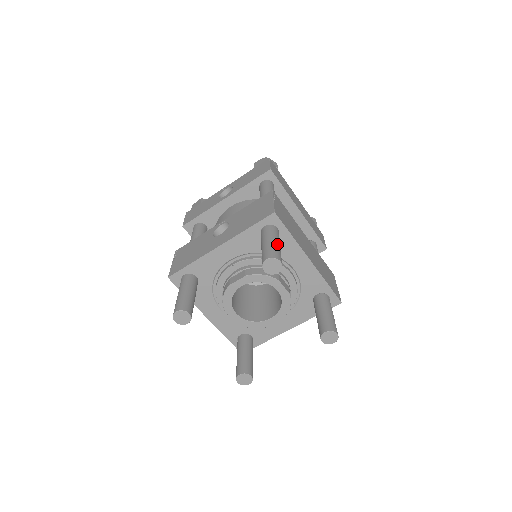
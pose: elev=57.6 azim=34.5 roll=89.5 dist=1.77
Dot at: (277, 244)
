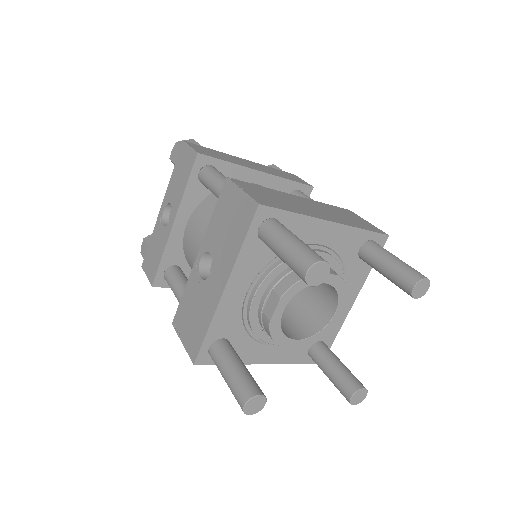
Dot at: (296, 241)
